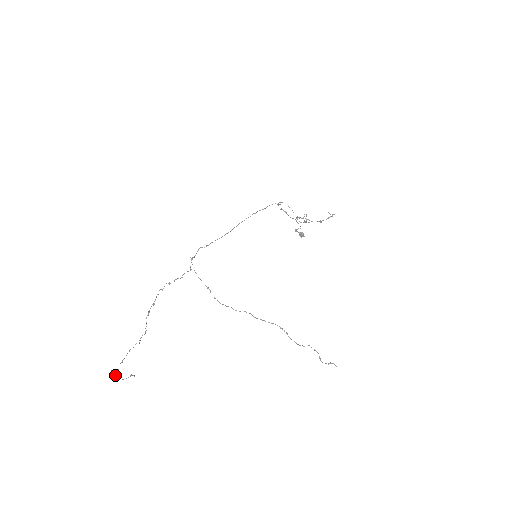
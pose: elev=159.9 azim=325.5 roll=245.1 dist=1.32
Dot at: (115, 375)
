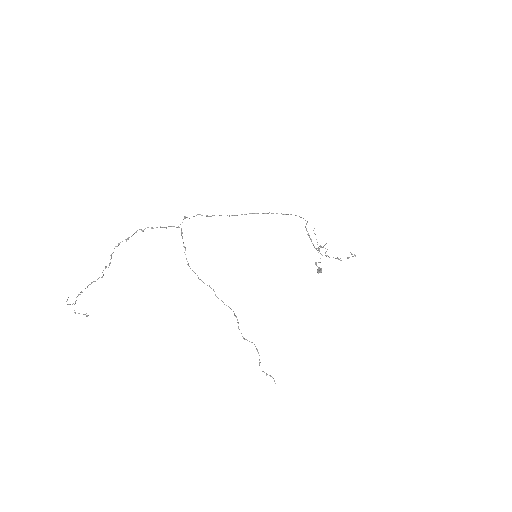
Dot at: (70, 304)
